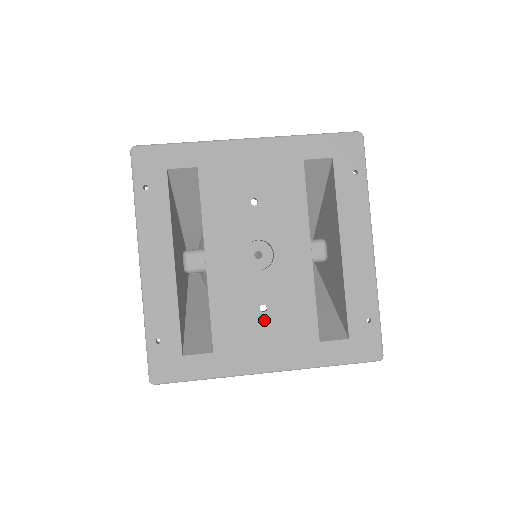
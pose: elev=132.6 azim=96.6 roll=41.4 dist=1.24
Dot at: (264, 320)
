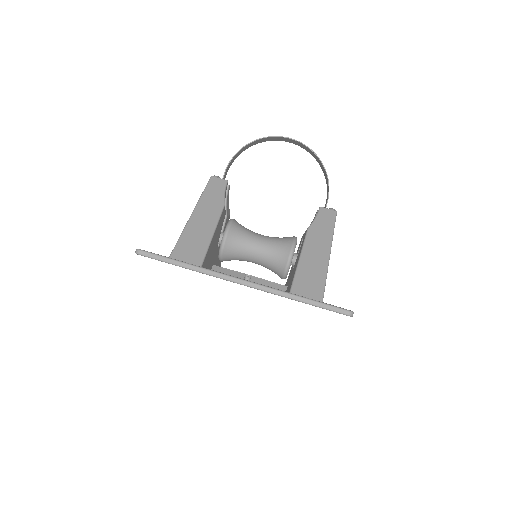
Dot at: occluded
